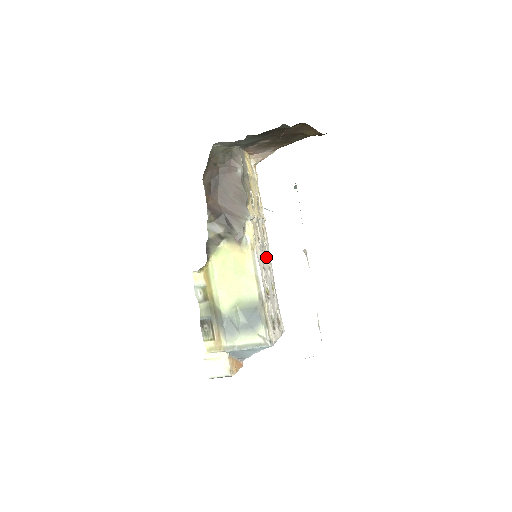
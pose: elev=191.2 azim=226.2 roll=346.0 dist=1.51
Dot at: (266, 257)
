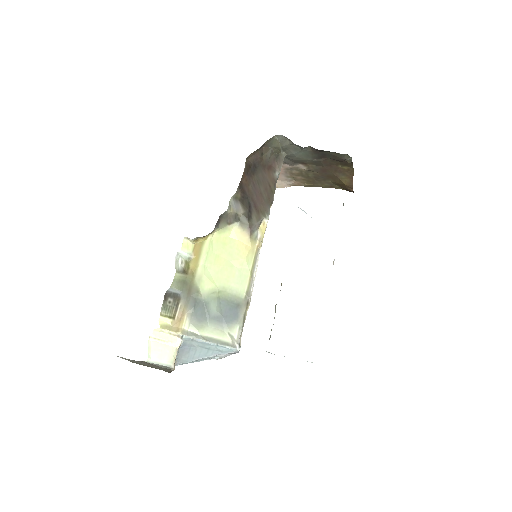
Dot at: occluded
